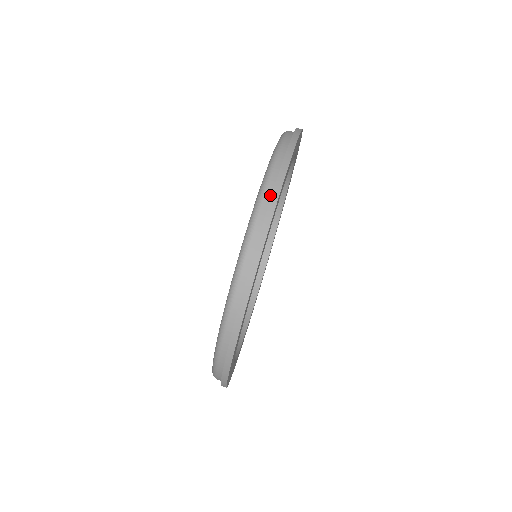
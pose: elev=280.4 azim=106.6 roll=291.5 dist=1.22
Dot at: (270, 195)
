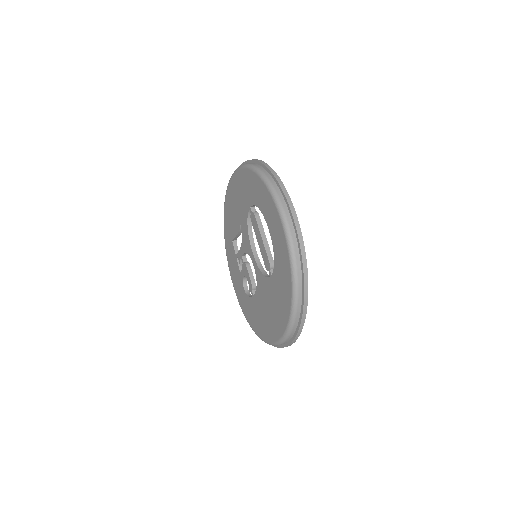
Dot at: (266, 171)
